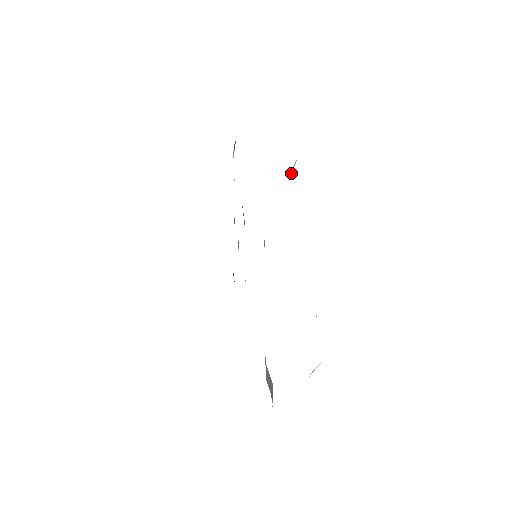
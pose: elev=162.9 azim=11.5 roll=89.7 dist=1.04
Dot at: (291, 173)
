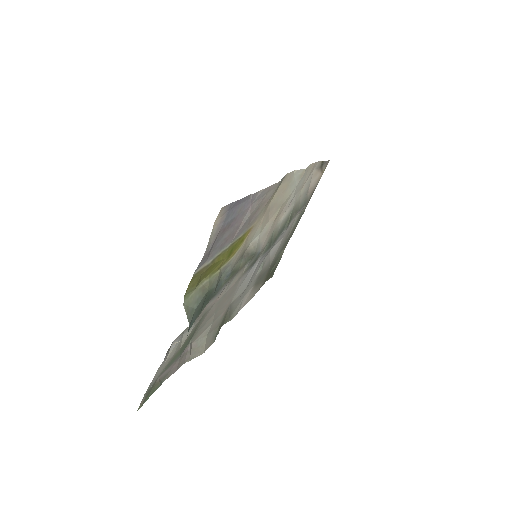
Dot at: (251, 202)
